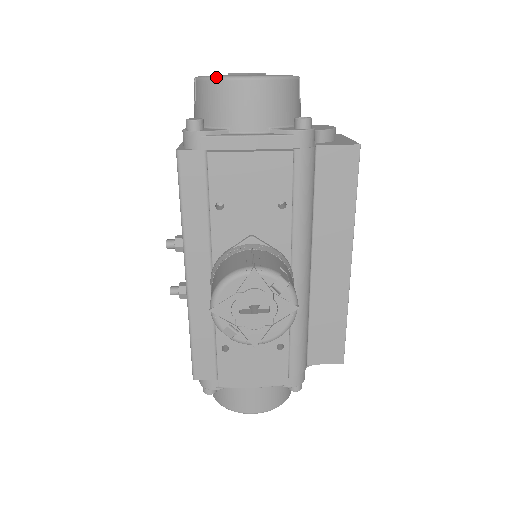
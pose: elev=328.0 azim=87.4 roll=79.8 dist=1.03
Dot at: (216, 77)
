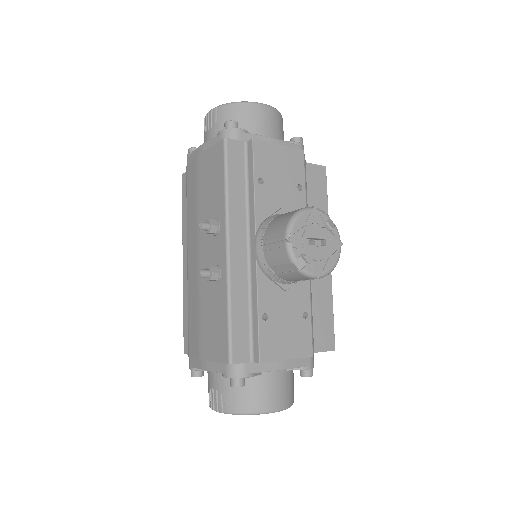
Dot at: (242, 101)
